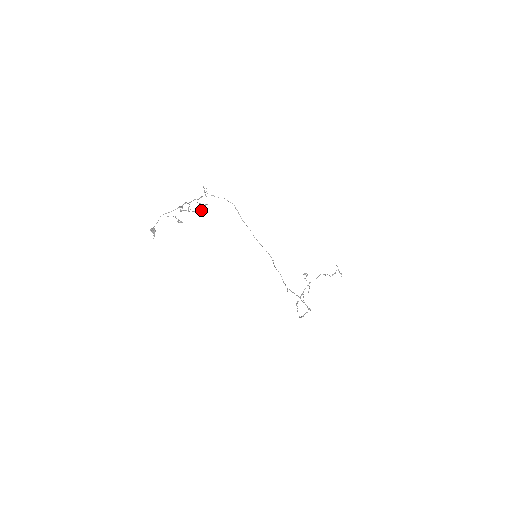
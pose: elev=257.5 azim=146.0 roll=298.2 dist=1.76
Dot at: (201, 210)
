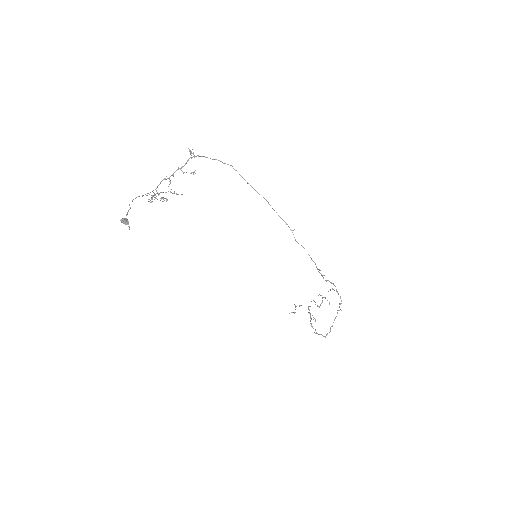
Dot at: (182, 194)
